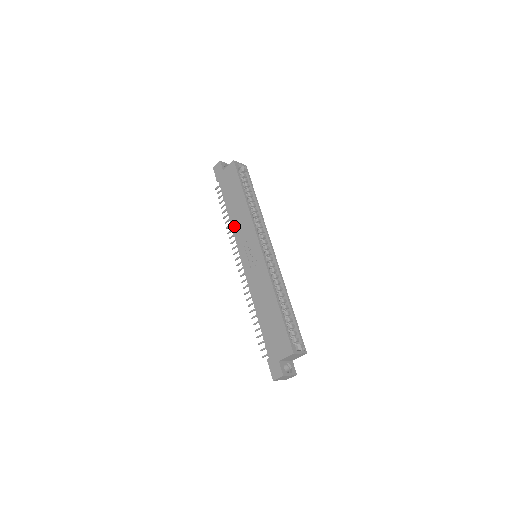
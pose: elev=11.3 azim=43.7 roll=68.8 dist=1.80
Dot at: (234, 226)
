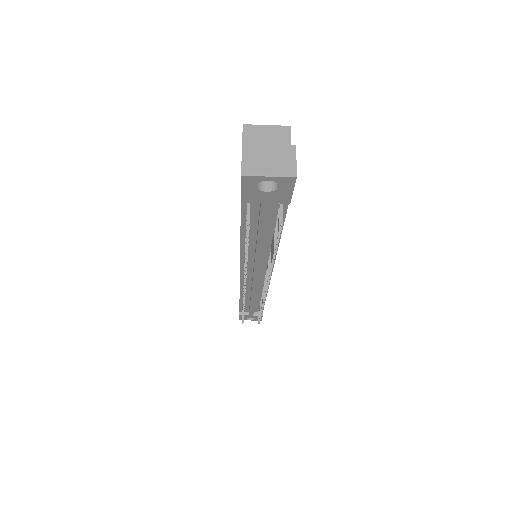
Dot at: occluded
